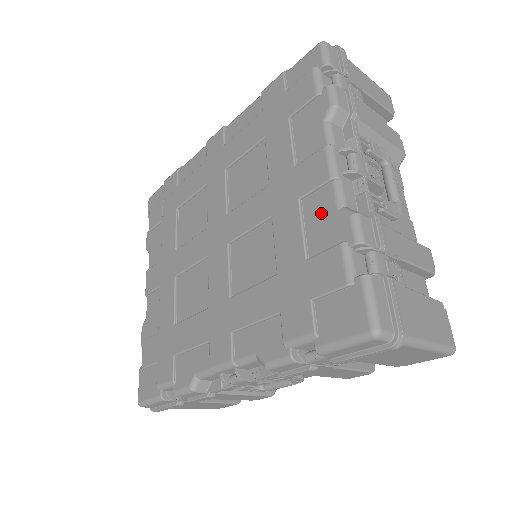
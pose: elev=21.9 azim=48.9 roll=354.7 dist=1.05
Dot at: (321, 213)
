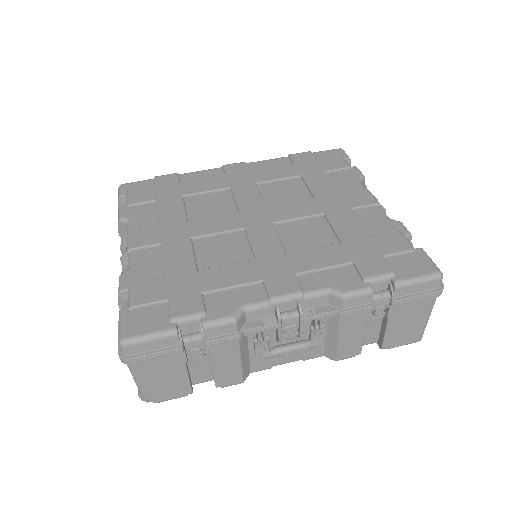
Dot at: (373, 218)
